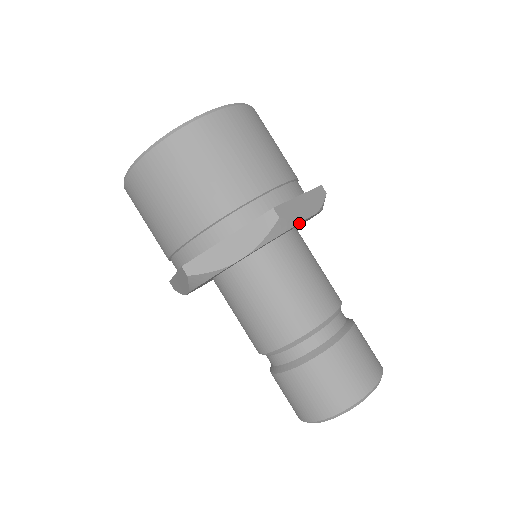
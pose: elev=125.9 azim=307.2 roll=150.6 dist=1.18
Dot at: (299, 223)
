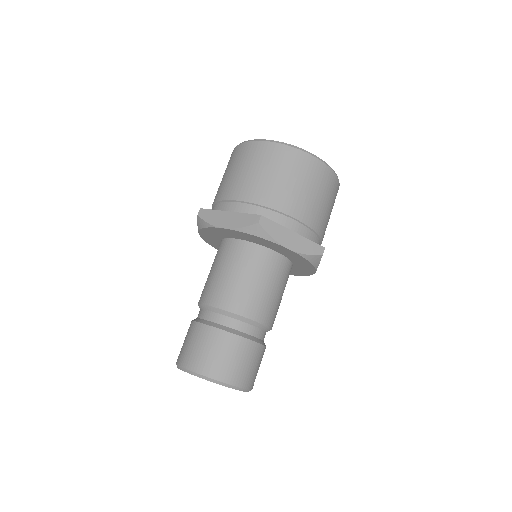
Dot at: (273, 242)
